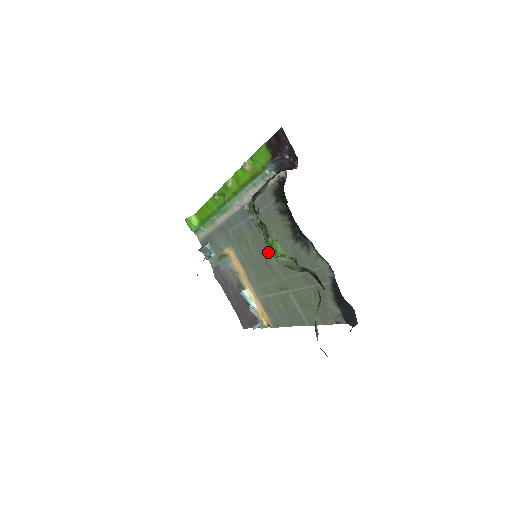
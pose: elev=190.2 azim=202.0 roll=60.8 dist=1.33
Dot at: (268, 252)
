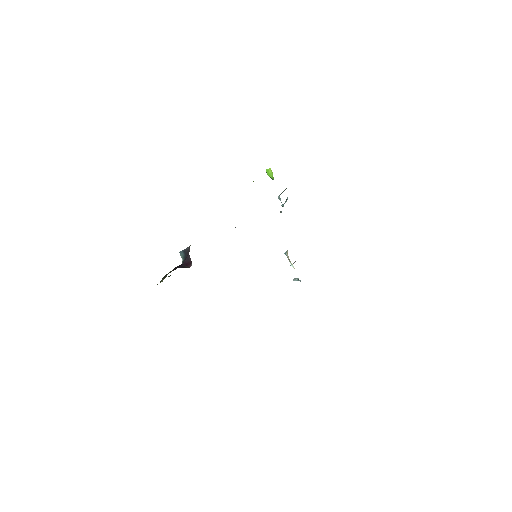
Dot at: occluded
